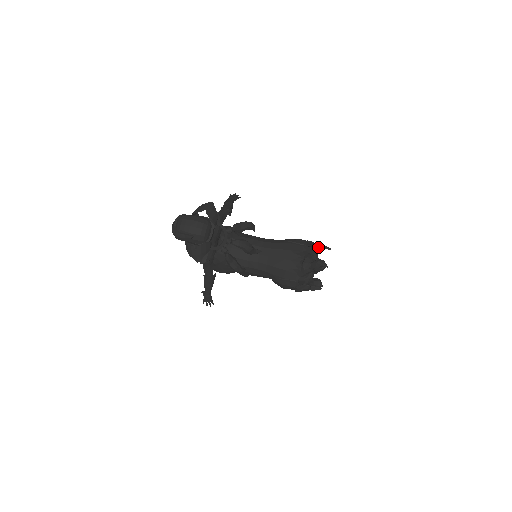
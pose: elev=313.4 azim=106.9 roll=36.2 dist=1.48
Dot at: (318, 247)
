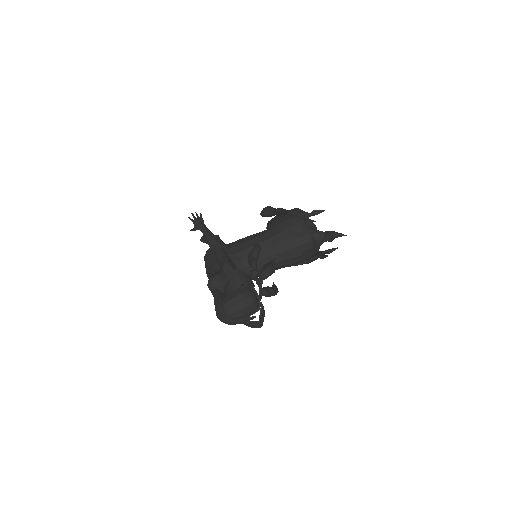
Dot at: (311, 215)
